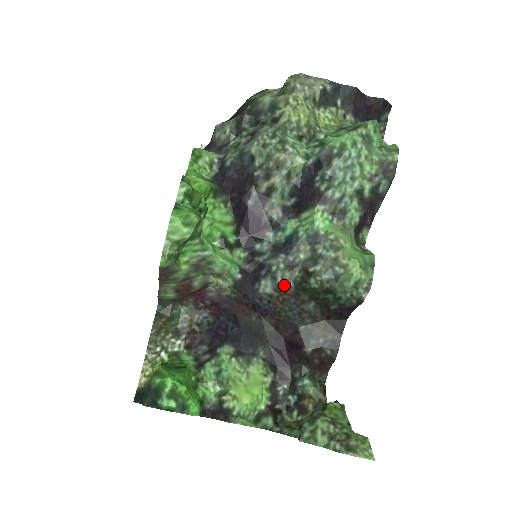
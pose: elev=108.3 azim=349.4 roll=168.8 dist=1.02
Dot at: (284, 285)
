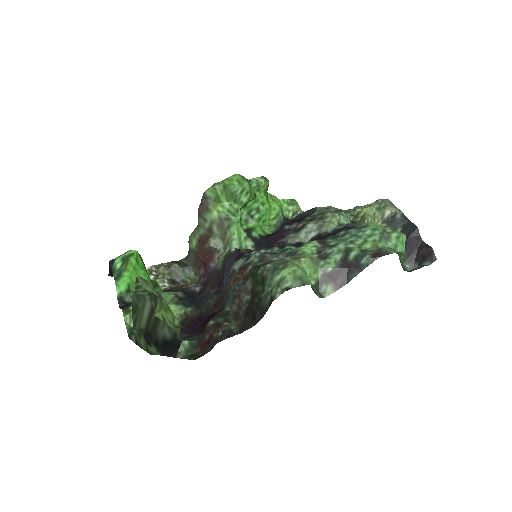
Dot at: (247, 266)
